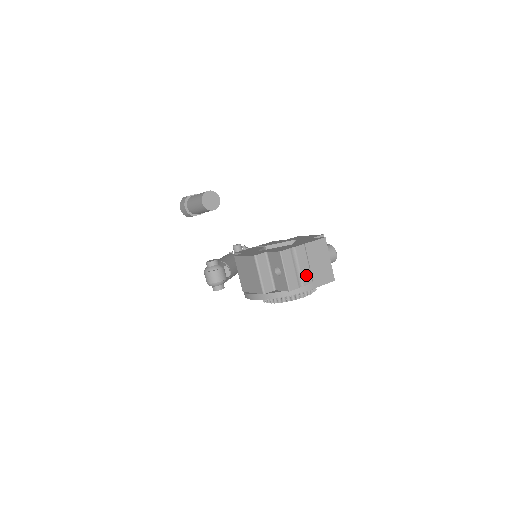
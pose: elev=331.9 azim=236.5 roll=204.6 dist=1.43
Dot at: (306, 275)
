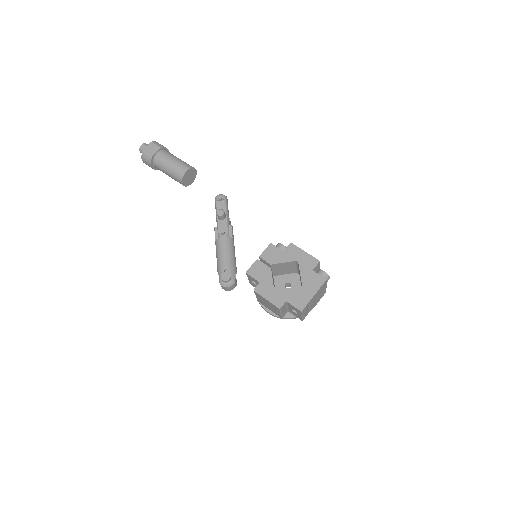
Dot at: (312, 306)
